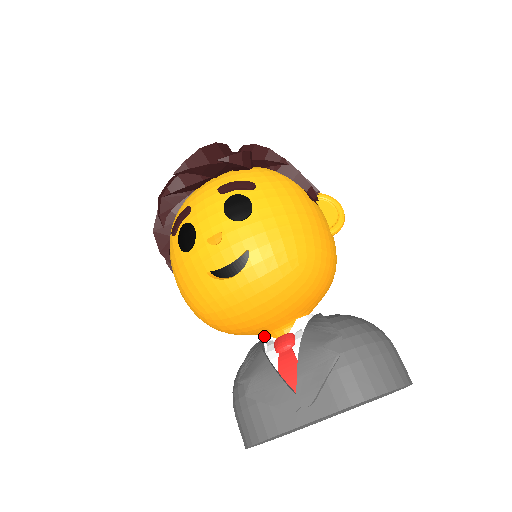
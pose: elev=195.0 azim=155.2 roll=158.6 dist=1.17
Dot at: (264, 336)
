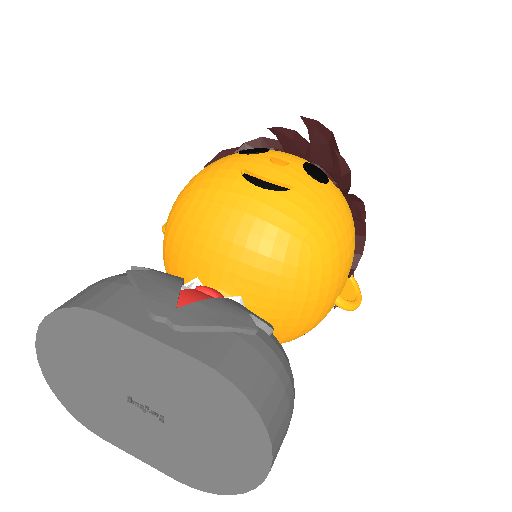
Dot at: (197, 278)
